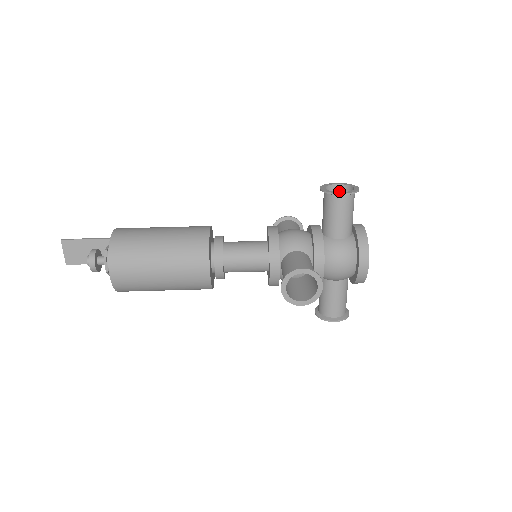
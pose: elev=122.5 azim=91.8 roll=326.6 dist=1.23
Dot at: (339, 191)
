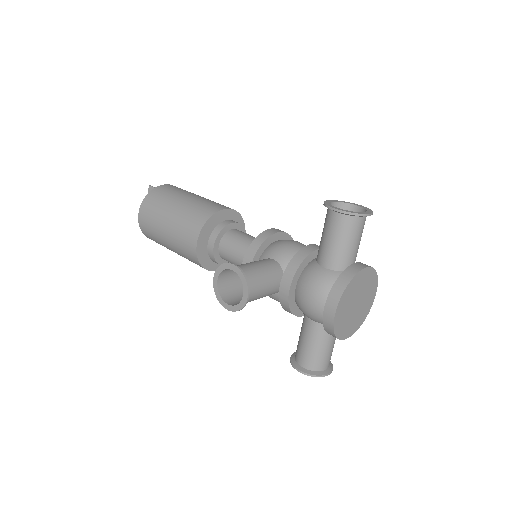
Dot at: occluded
